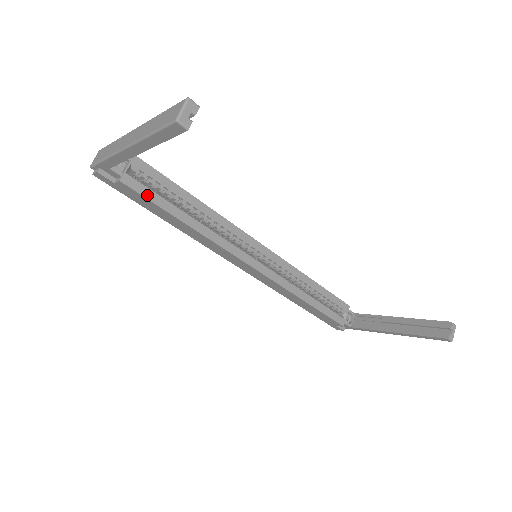
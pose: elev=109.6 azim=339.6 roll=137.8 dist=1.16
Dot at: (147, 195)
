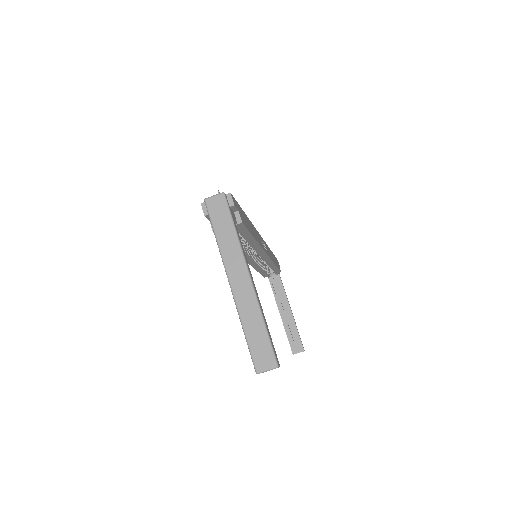
Dot at: occluded
